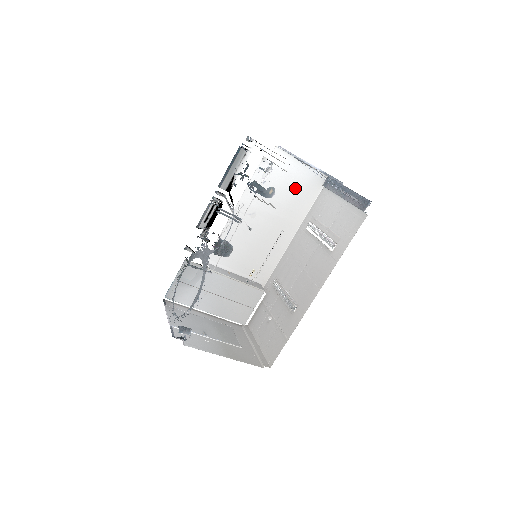
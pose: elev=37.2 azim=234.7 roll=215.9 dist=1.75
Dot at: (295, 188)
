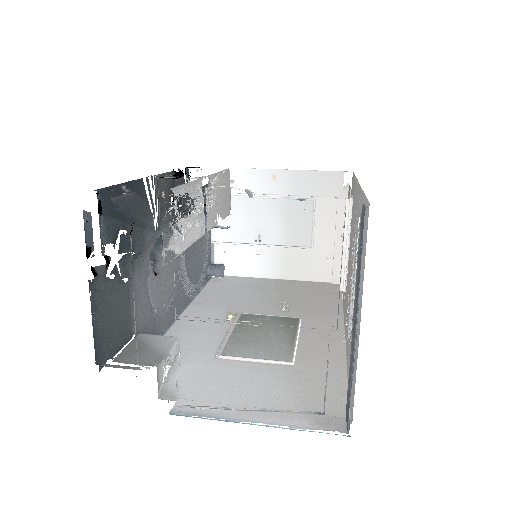
Dot at: occluded
